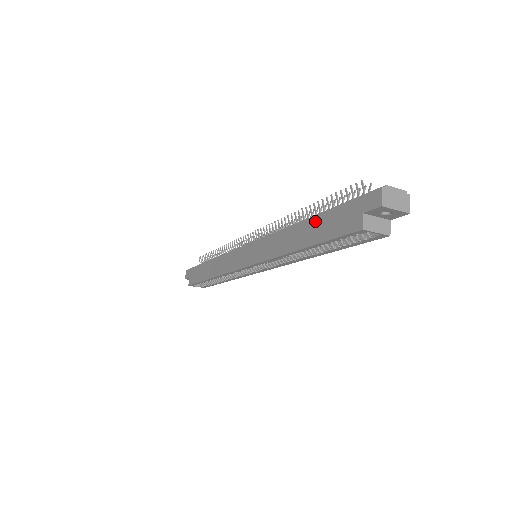
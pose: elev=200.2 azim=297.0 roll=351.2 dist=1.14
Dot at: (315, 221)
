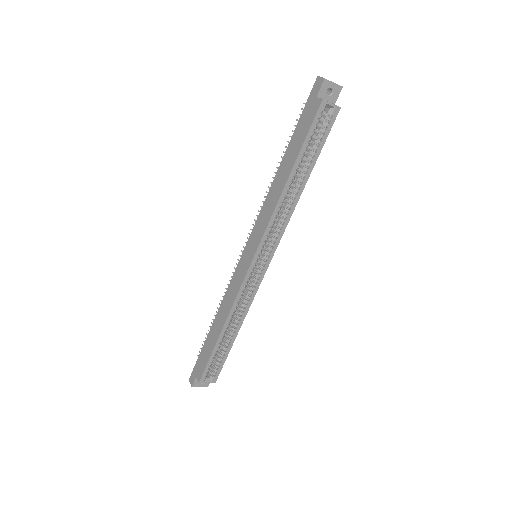
Dot at: (289, 148)
